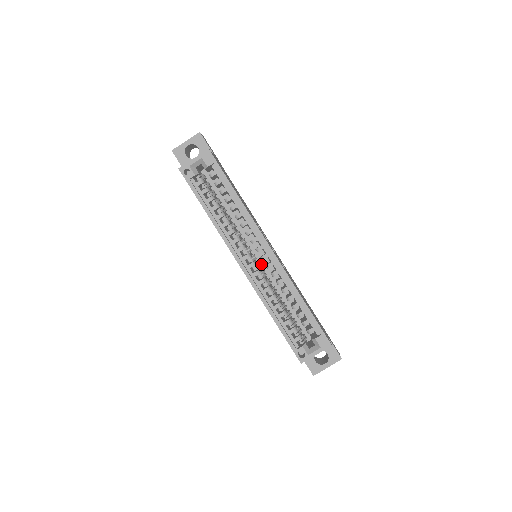
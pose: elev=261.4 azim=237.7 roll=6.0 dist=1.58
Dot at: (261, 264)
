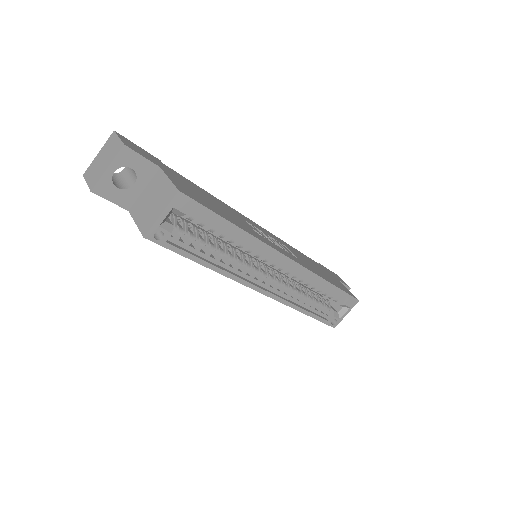
Dot at: occluded
